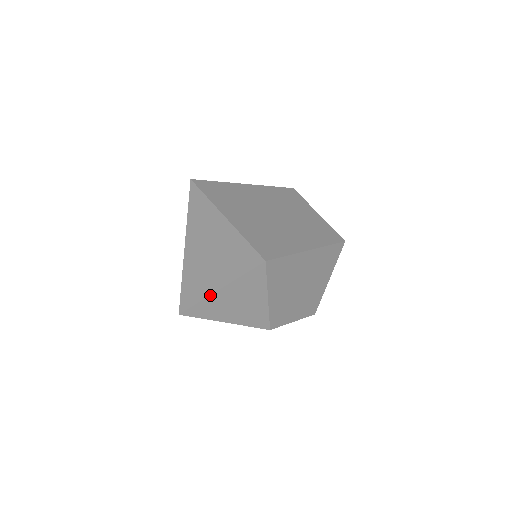
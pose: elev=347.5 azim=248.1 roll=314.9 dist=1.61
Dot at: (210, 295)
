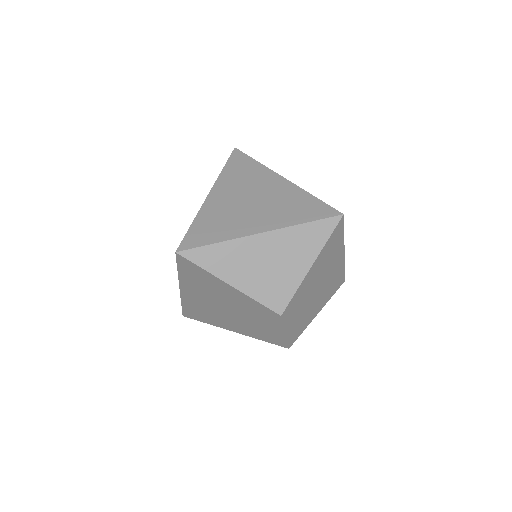
Dot at: (246, 236)
